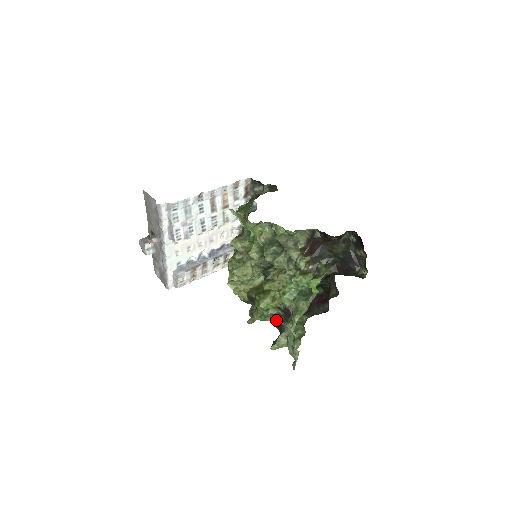
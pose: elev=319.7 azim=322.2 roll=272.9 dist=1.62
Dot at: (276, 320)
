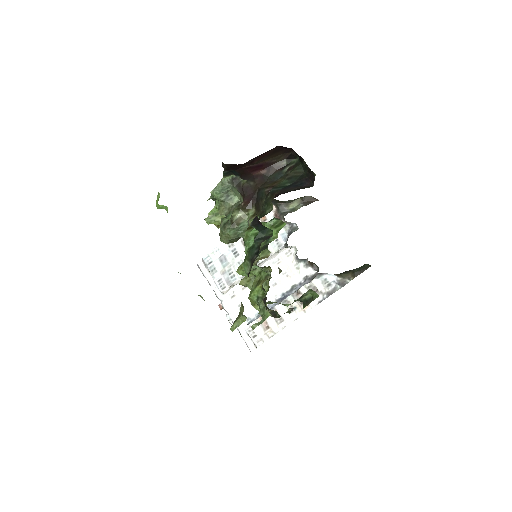
Dot at: occluded
